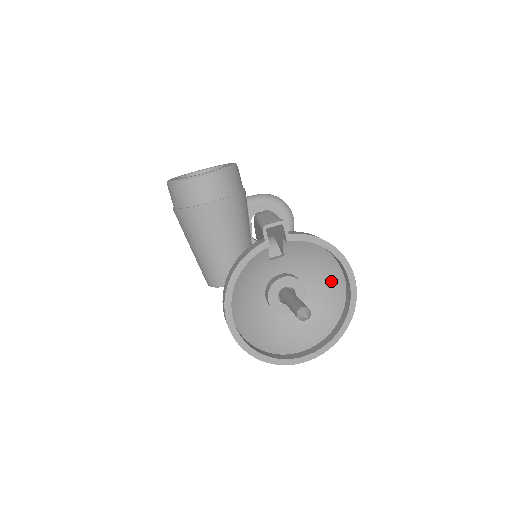
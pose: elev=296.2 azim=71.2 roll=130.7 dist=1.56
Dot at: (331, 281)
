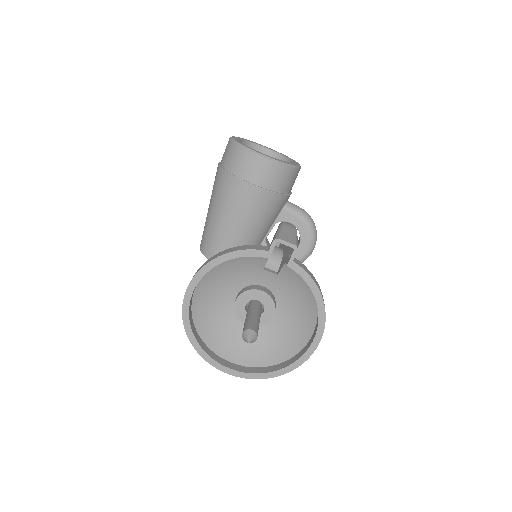
Dot at: (301, 326)
